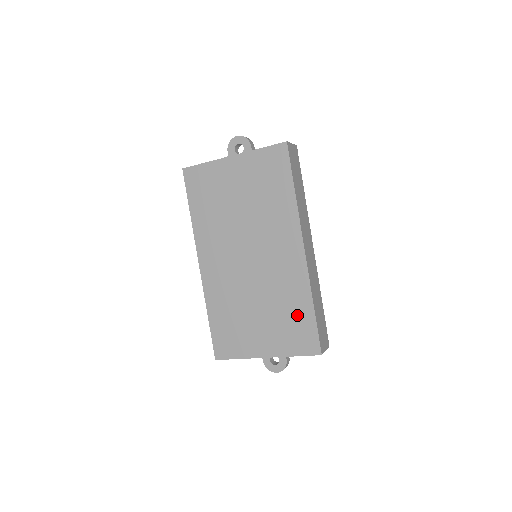
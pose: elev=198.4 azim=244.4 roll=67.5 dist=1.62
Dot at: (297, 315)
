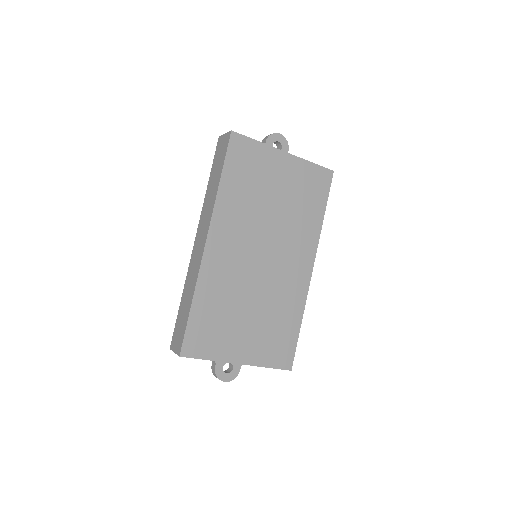
Dot at: (285, 328)
